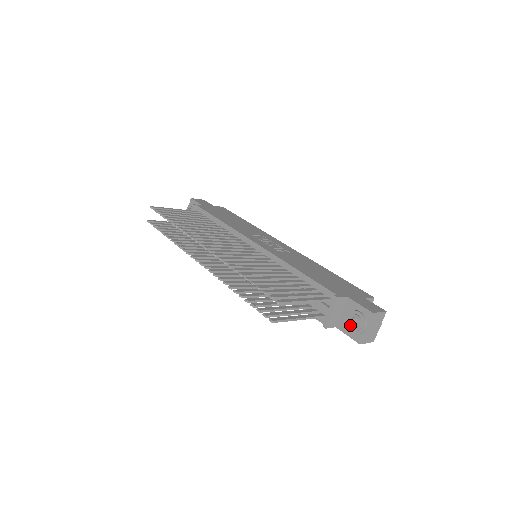
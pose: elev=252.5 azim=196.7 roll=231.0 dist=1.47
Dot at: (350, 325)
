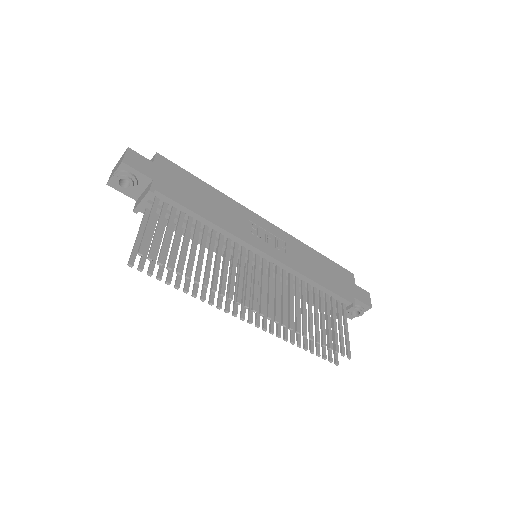
Dot at: (351, 313)
